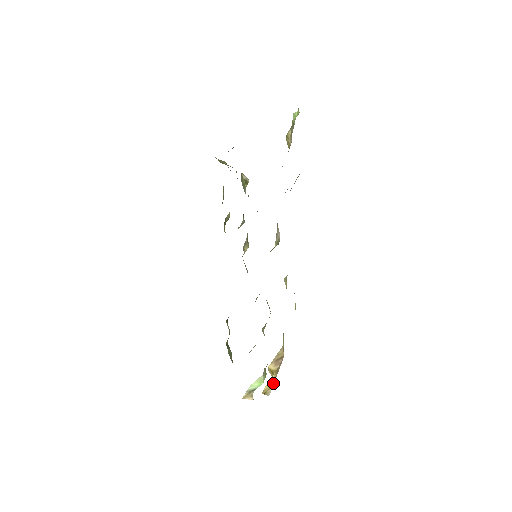
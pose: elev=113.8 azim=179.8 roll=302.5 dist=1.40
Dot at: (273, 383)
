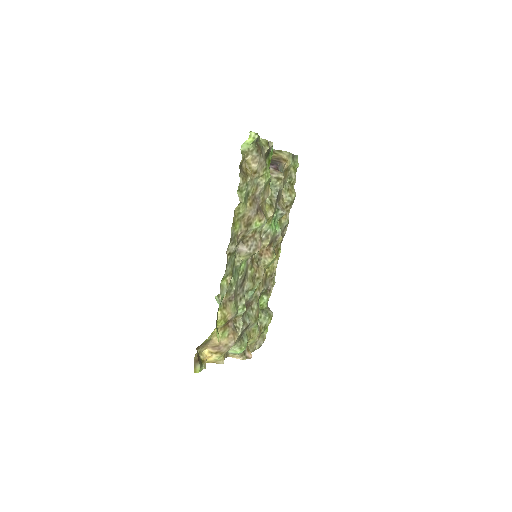
Dot at: (217, 359)
